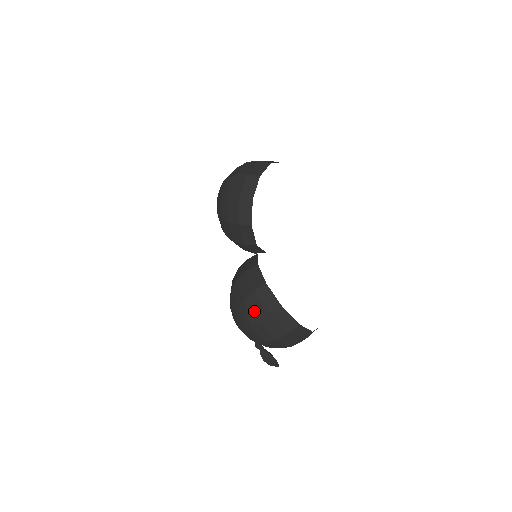
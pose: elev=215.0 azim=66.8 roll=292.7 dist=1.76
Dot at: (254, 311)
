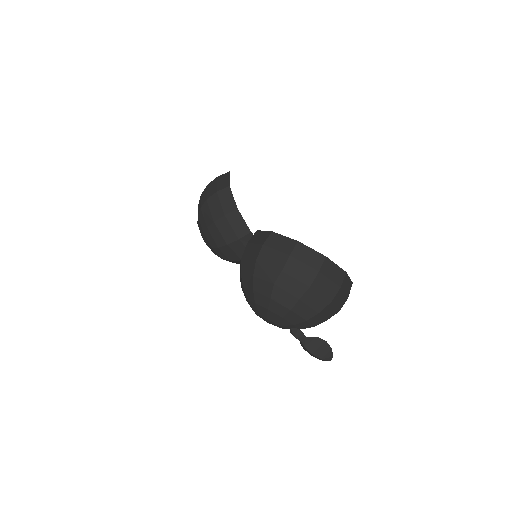
Dot at: (271, 263)
